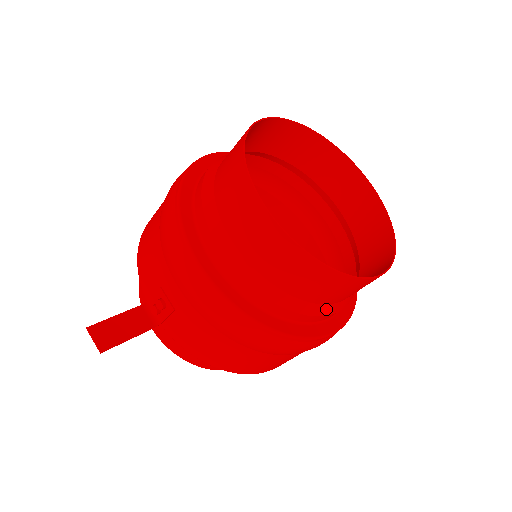
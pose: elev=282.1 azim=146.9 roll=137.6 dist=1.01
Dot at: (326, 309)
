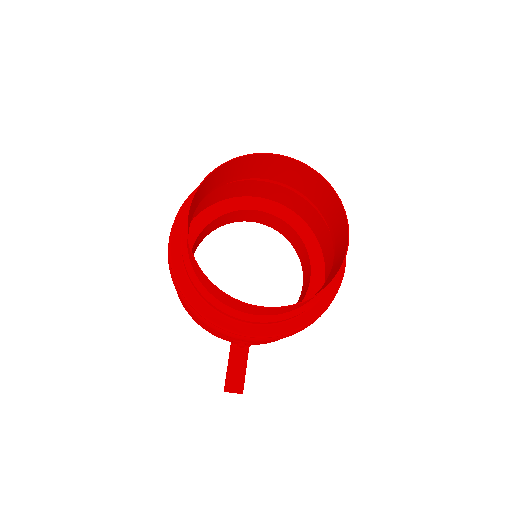
Dot at: occluded
